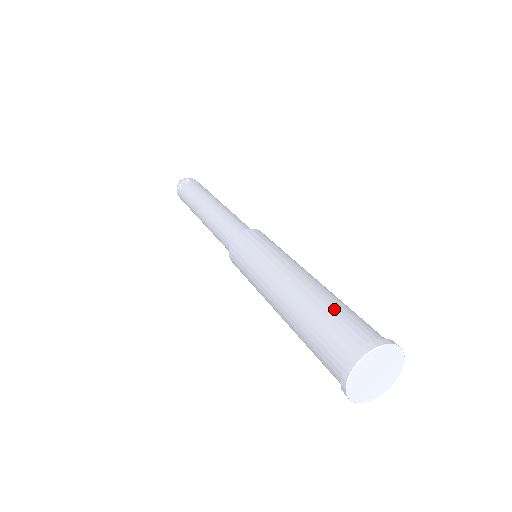
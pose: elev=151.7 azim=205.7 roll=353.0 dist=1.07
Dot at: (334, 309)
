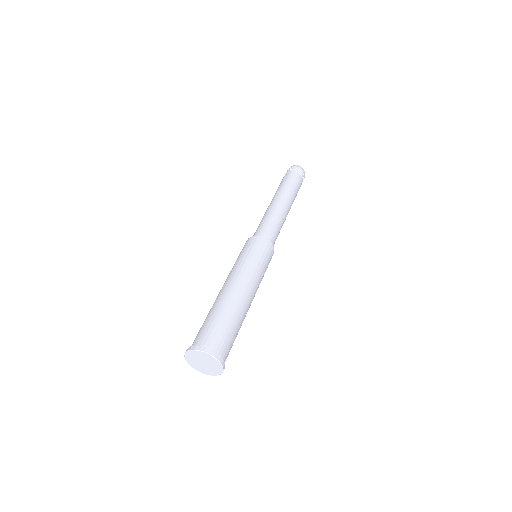
Dot at: (230, 324)
